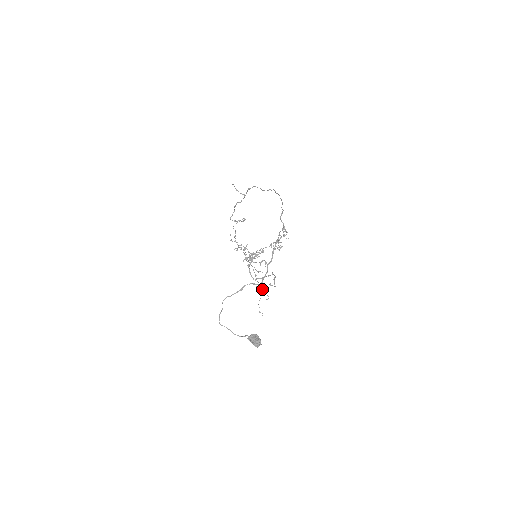
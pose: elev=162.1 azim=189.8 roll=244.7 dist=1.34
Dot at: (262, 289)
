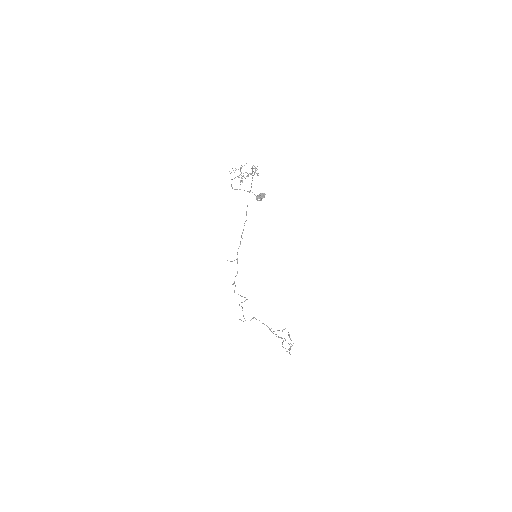
Dot at: (281, 338)
